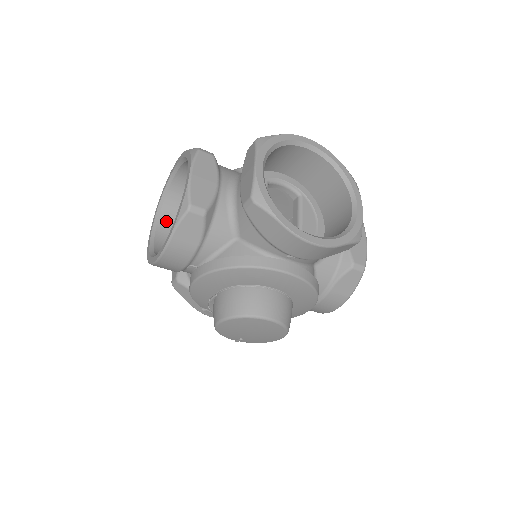
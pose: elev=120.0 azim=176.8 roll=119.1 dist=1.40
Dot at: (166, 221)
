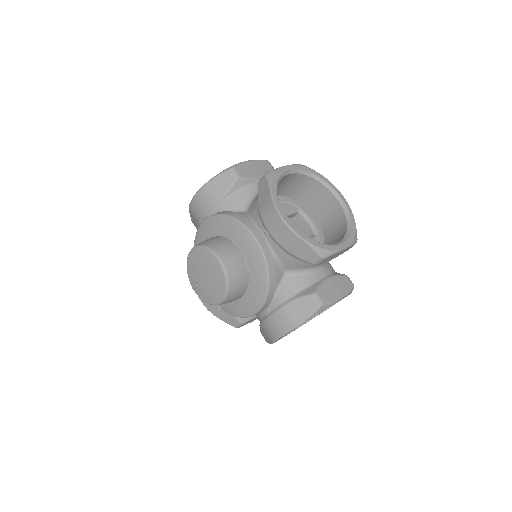
Dot at: occluded
